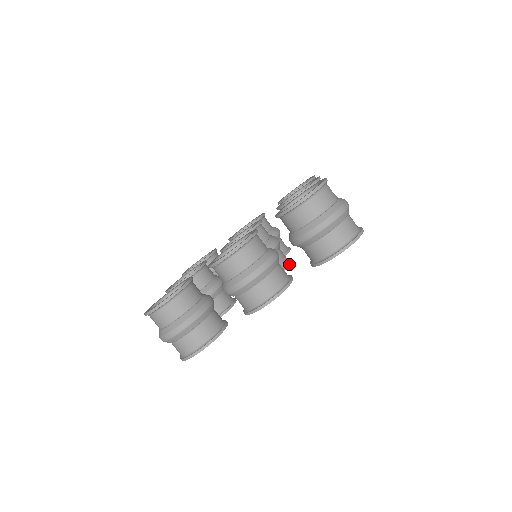
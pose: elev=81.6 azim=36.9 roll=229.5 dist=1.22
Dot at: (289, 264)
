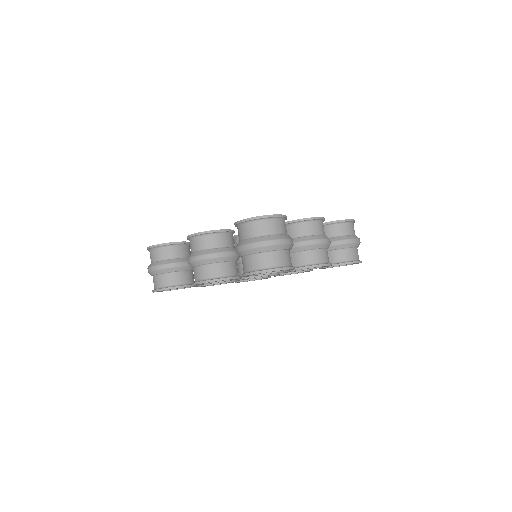
Dot at: (268, 274)
